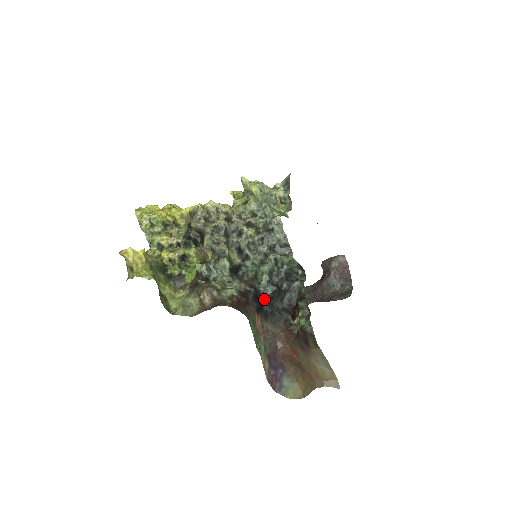
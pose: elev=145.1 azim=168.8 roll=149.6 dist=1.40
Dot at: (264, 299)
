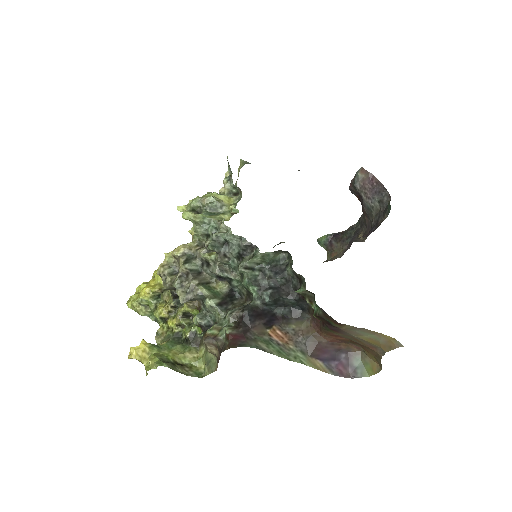
Dot at: (269, 307)
